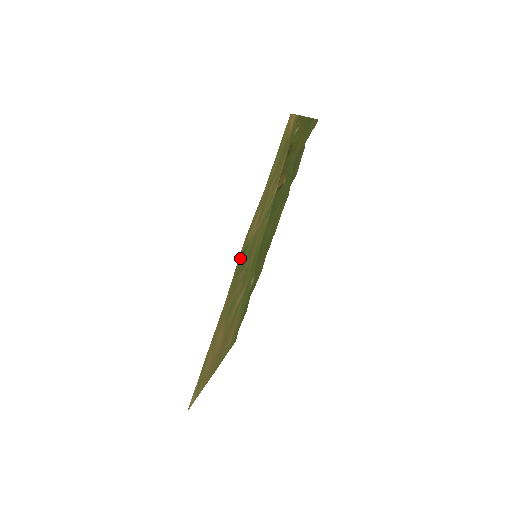
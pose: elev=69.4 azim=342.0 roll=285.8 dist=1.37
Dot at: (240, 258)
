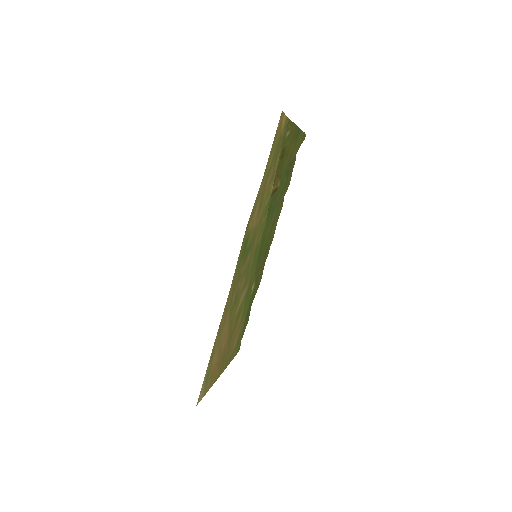
Dot at: (242, 247)
